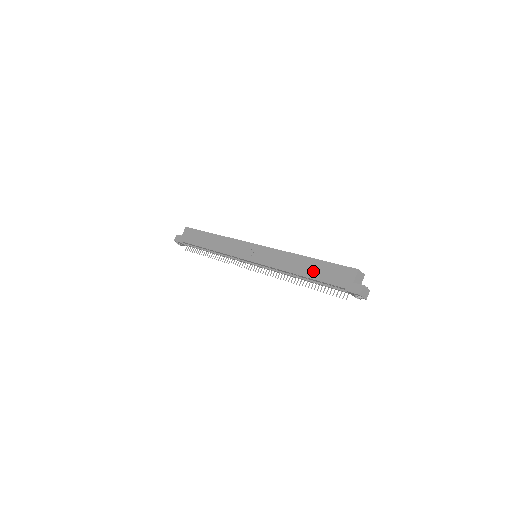
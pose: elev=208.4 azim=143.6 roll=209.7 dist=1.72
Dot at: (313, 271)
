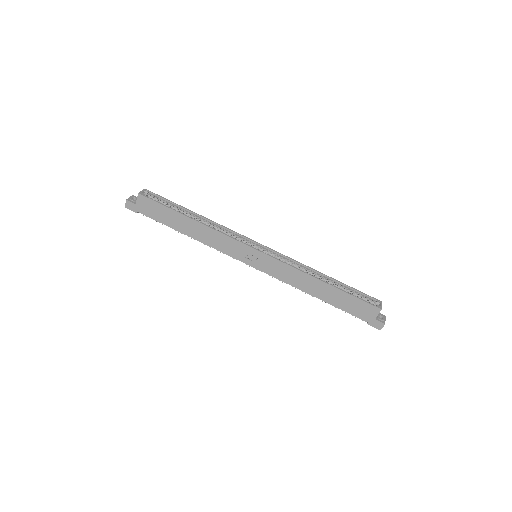
Dot at: (333, 299)
